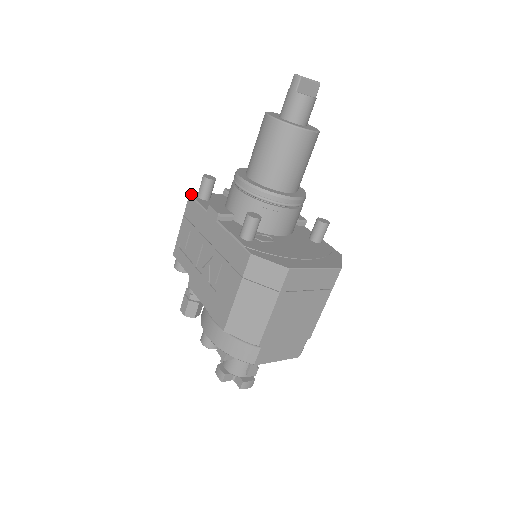
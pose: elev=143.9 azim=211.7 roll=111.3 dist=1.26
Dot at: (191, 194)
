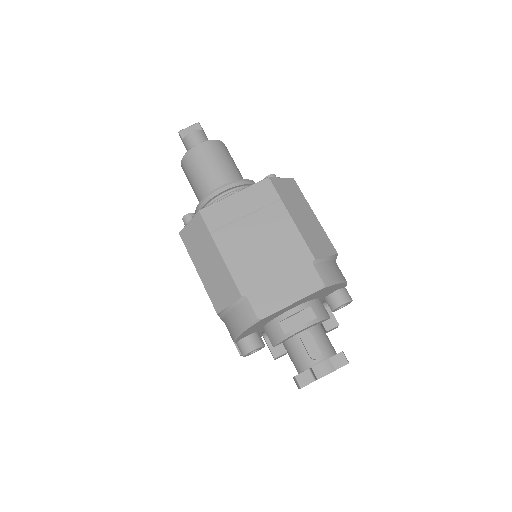
Dot at: occluded
